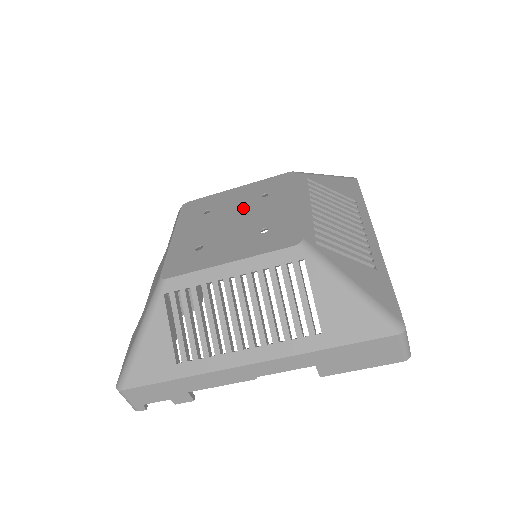
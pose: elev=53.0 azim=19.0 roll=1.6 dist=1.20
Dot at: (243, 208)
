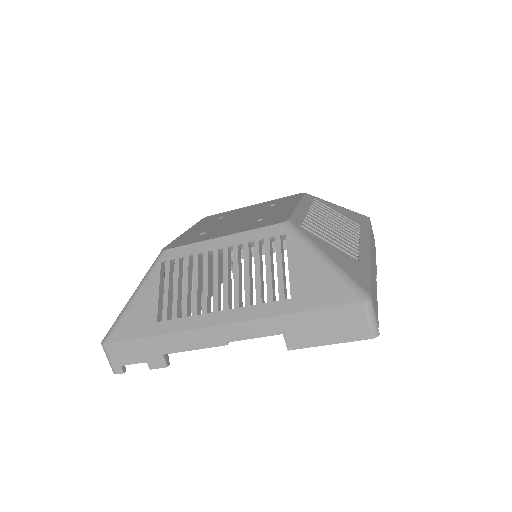
Dot at: (251, 212)
